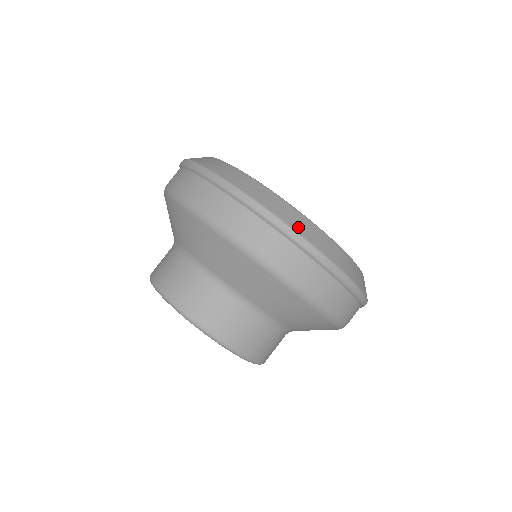
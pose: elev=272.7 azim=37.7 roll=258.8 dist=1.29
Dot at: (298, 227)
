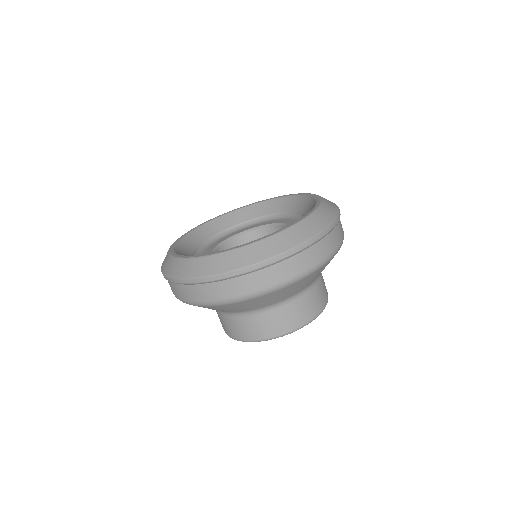
Dot at: (176, 273)
